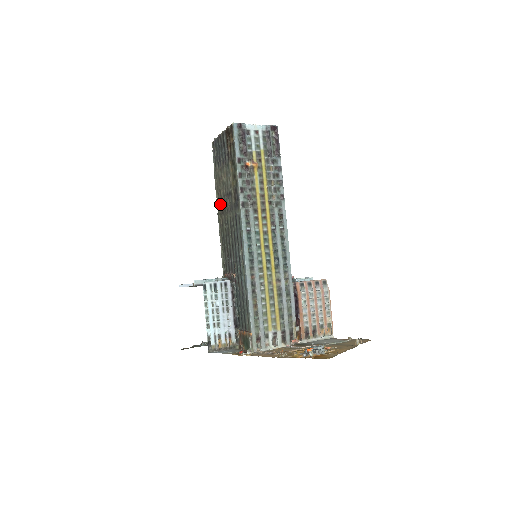
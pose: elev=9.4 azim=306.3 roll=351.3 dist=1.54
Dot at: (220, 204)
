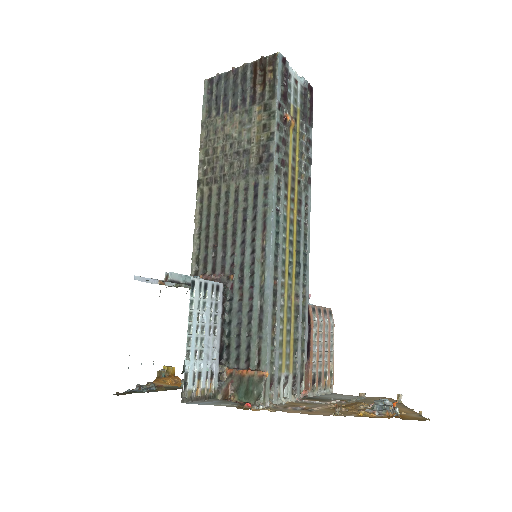
Dot at: (210, 167)
